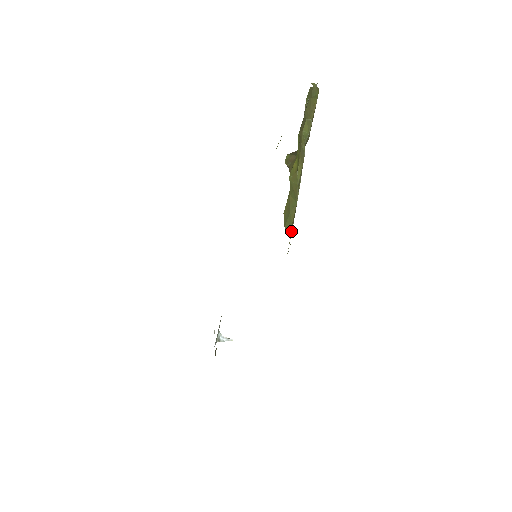
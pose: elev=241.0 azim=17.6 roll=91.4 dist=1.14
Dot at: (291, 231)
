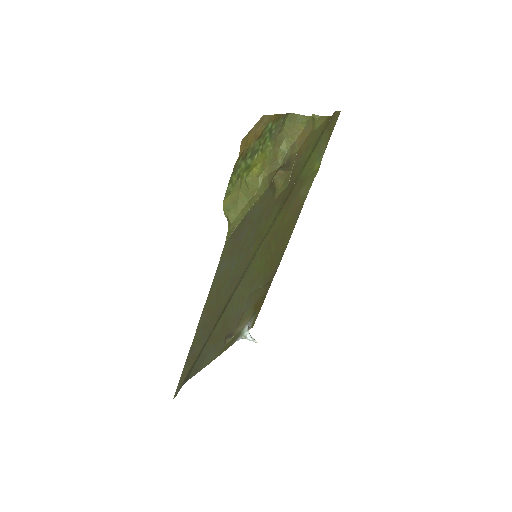
Dot at: (239, 222)
